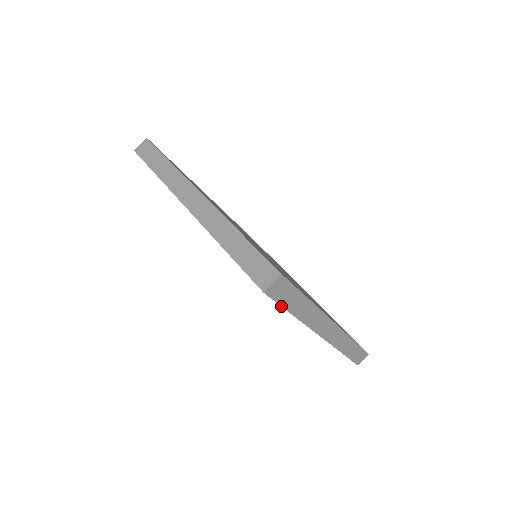
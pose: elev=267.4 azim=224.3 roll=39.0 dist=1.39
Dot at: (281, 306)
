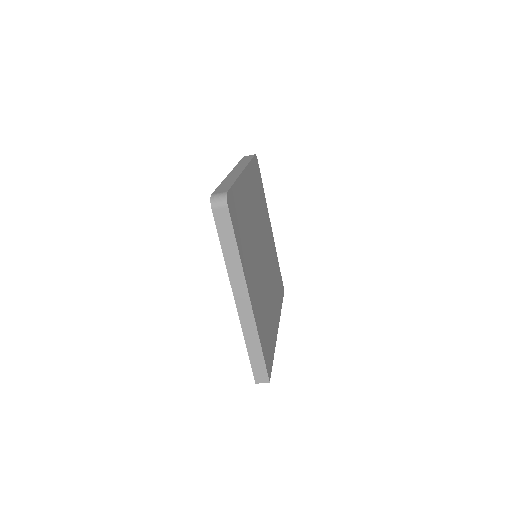
Dot at: occluded
